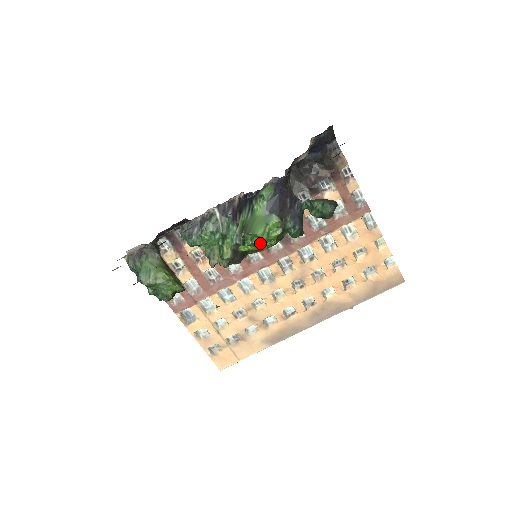
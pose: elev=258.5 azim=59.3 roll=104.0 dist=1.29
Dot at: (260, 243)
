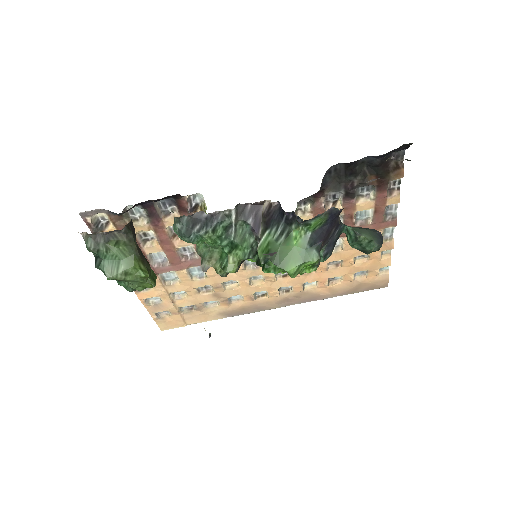
Dot at: occluded
